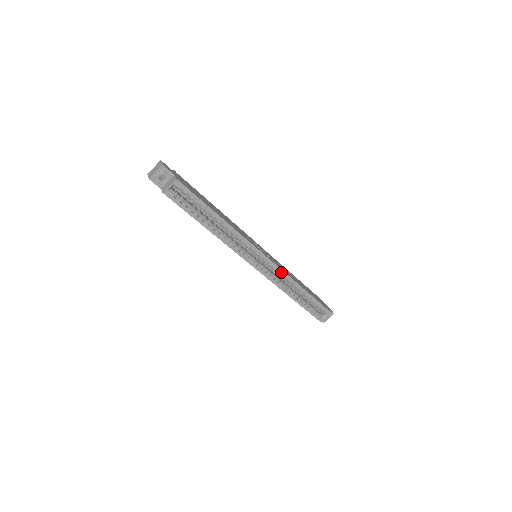
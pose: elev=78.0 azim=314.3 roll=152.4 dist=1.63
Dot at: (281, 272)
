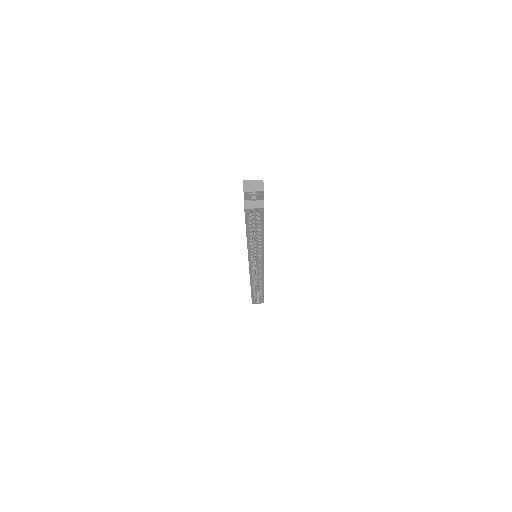
Dot at: (262, 276)
